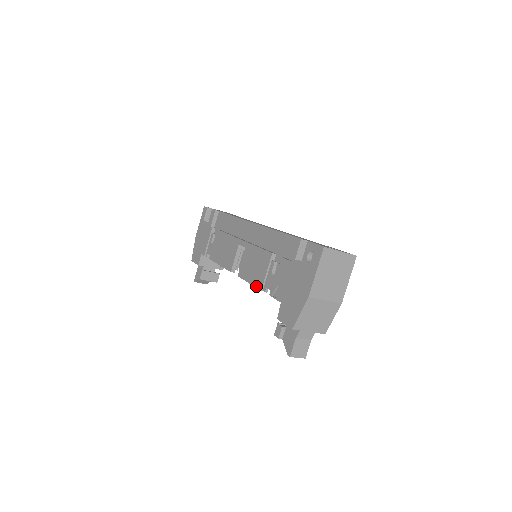
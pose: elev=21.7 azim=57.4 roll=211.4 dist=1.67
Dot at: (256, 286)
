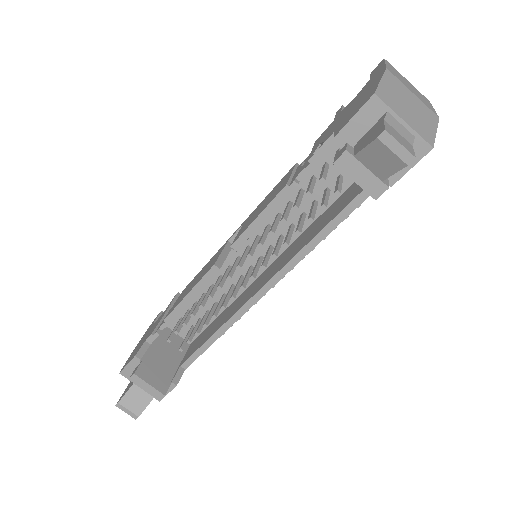
Dot at: (274, 196)
